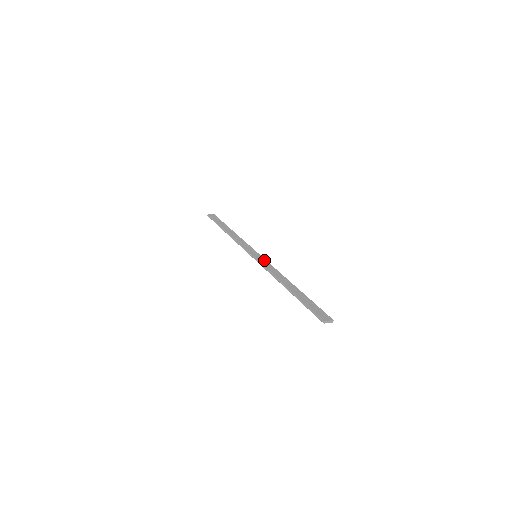
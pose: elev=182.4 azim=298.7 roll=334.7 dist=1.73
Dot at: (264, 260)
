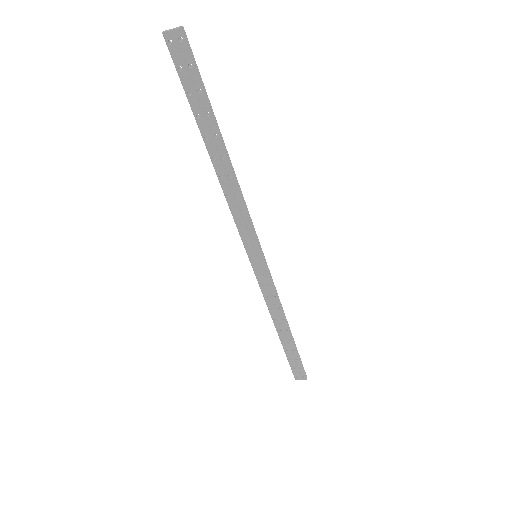
Dot at: (253, 237)
